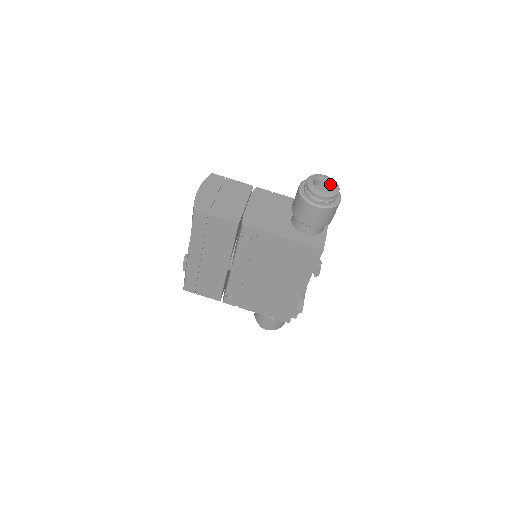
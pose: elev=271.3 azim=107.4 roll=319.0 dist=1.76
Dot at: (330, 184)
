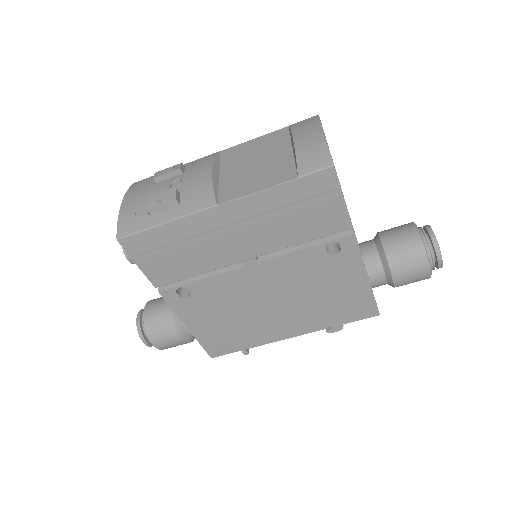
Dot at: occluded
